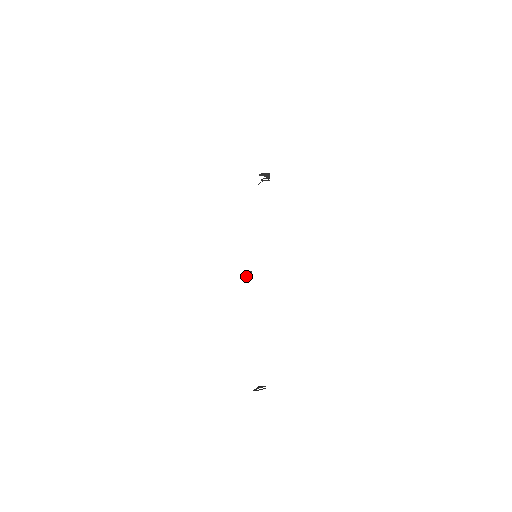
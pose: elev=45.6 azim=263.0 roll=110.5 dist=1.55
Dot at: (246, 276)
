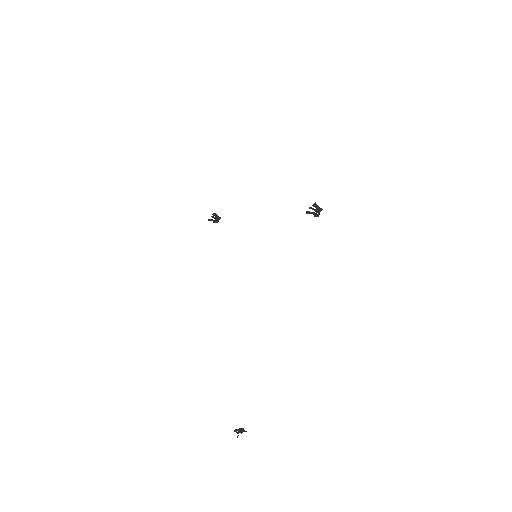
Dot at: occluded
